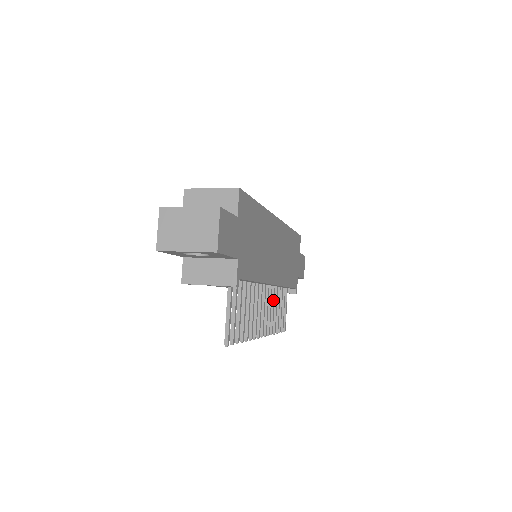
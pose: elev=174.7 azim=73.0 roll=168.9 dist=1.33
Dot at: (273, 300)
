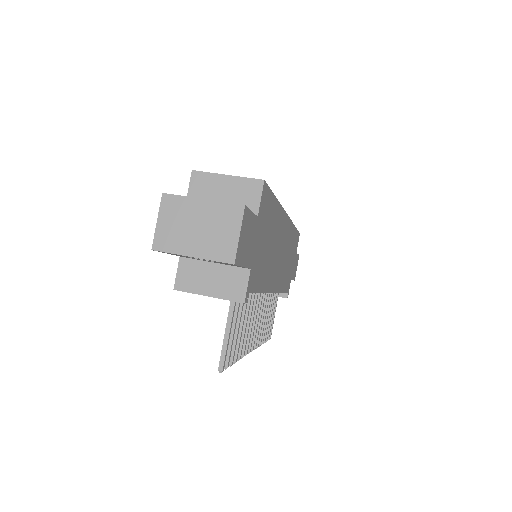
Dot at: (266, 307)
